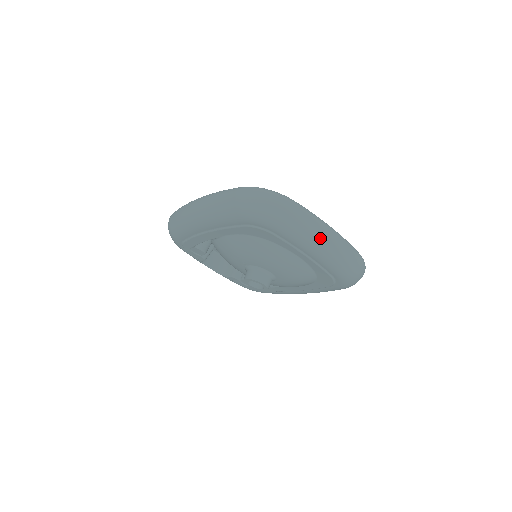
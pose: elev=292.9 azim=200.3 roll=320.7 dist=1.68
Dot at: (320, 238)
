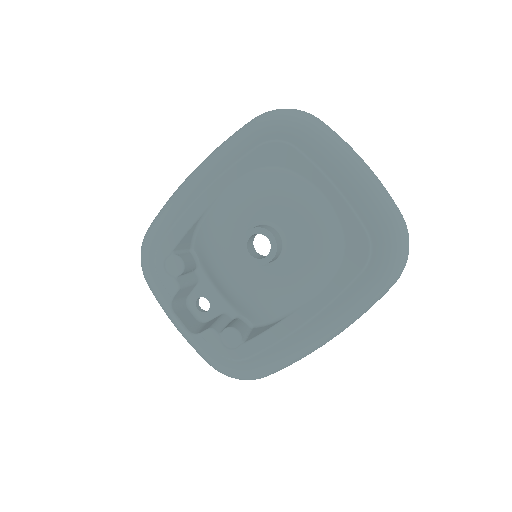
Dot at: (352, 157)
